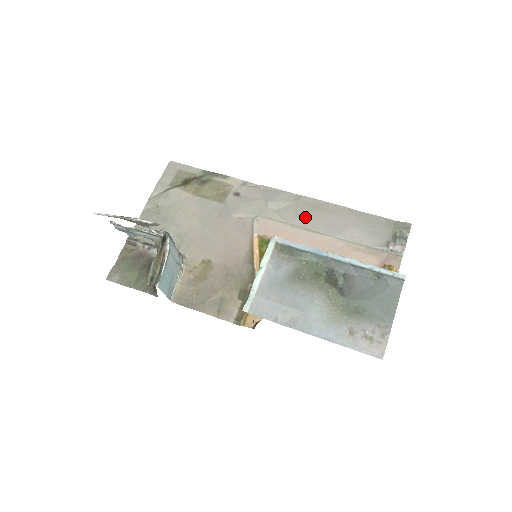
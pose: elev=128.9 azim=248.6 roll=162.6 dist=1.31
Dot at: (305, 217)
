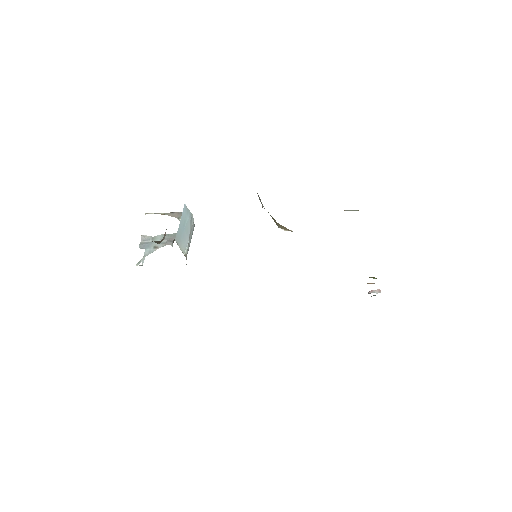
Dot at: occluded
